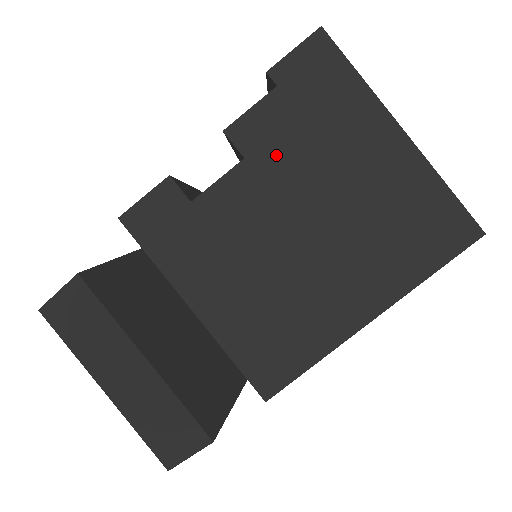
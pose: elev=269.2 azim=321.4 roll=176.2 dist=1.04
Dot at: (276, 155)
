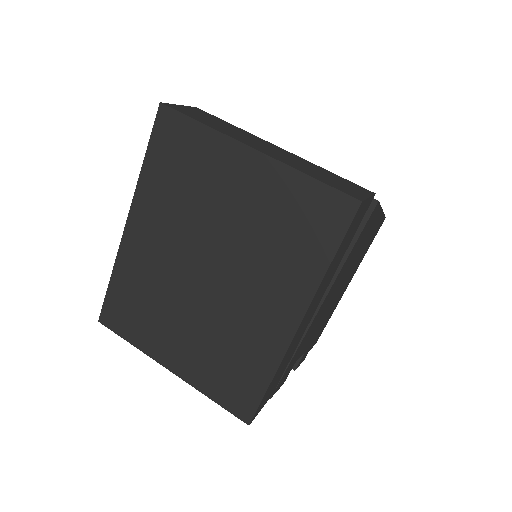
Dot at: occluded
